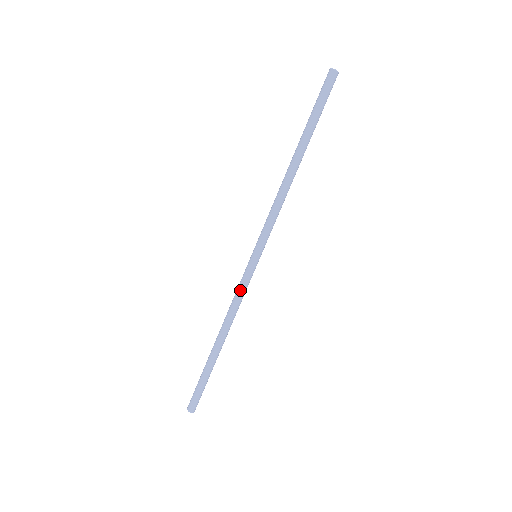
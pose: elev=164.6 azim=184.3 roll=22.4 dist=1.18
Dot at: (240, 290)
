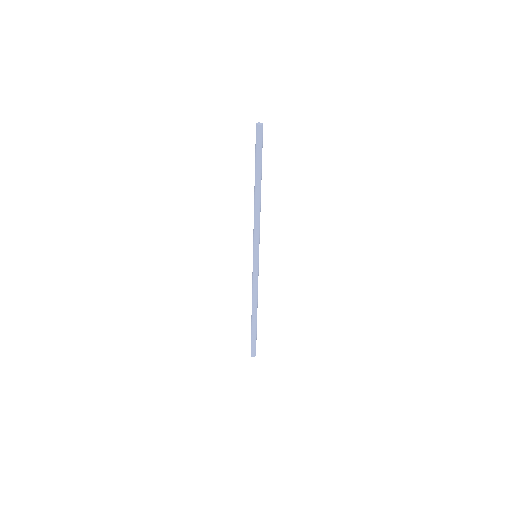
Dot at: (256, 280)
